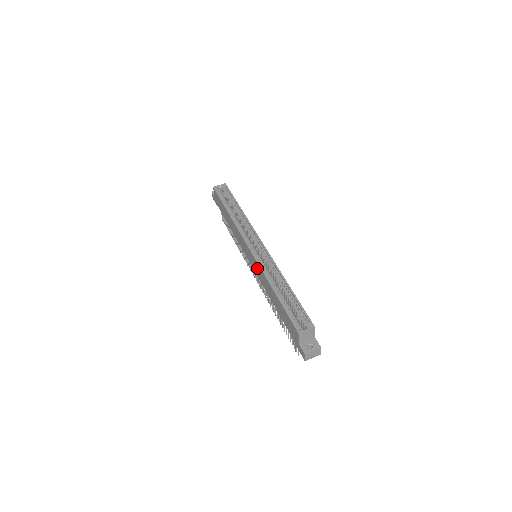
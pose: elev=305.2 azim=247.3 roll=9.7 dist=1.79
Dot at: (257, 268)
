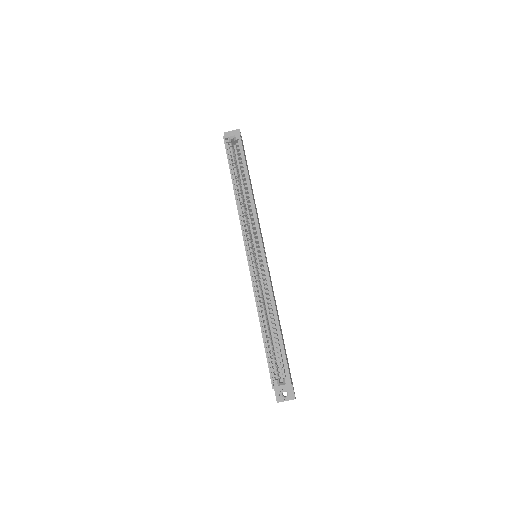
Dot at: occluded
